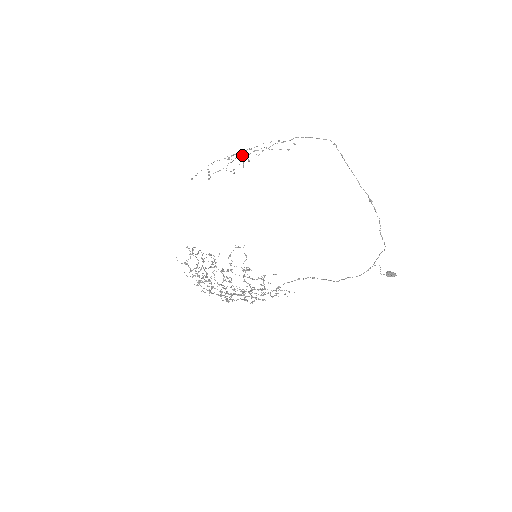
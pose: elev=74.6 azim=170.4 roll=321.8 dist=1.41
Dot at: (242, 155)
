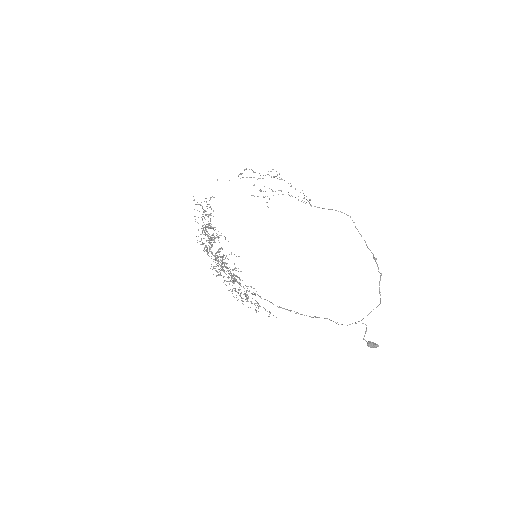
Dot at: (265, 191)
